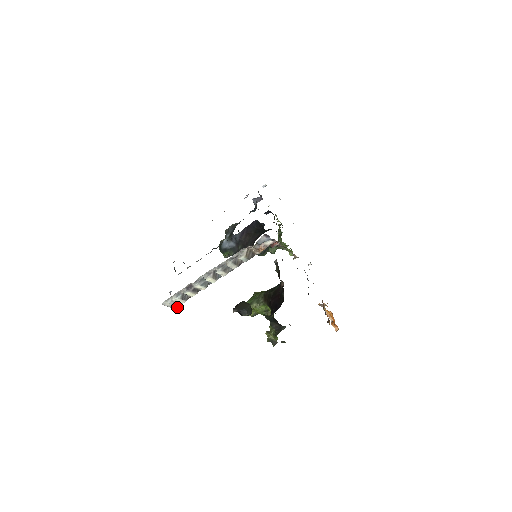
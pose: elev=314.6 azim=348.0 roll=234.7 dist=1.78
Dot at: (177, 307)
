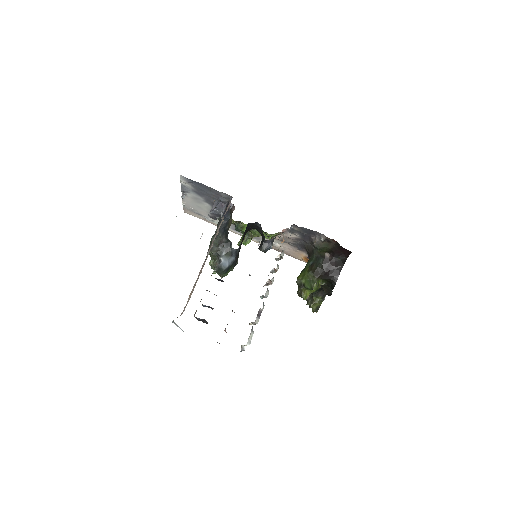
Dot at: occluded
